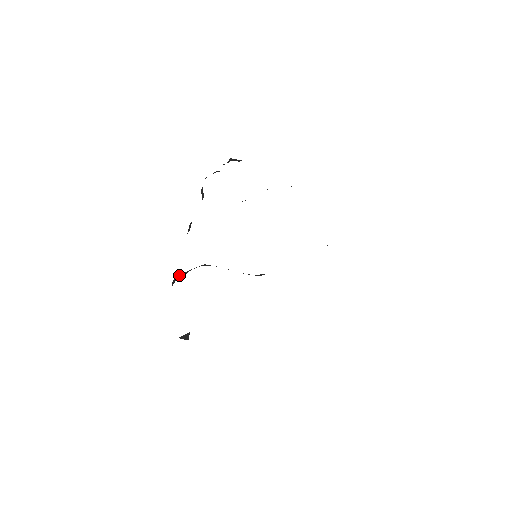
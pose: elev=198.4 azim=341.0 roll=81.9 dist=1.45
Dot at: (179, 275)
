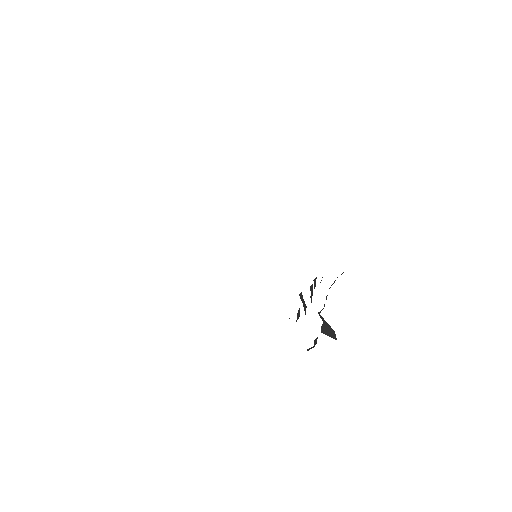
Dot at: occluded
